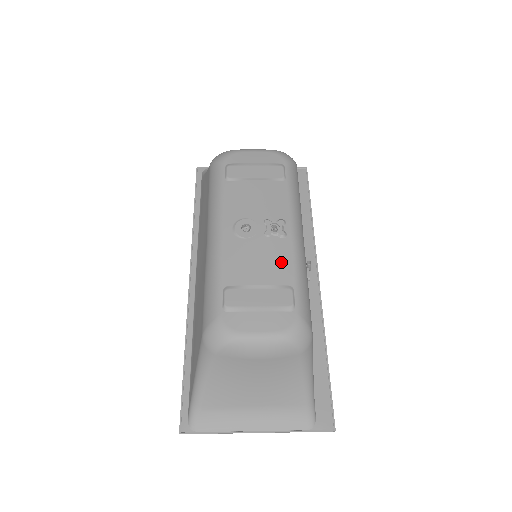
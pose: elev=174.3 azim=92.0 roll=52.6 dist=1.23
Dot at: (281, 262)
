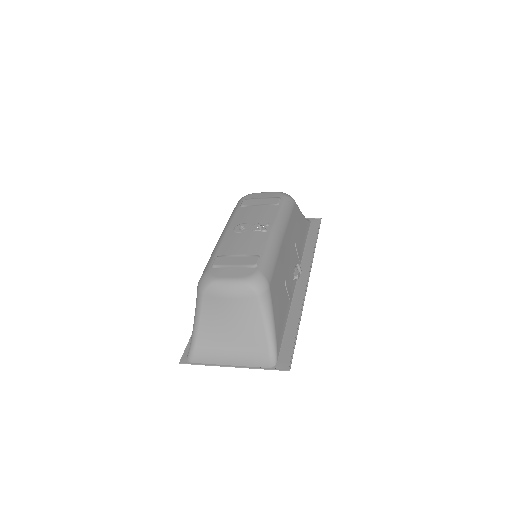
Dot at: (257, 244)
